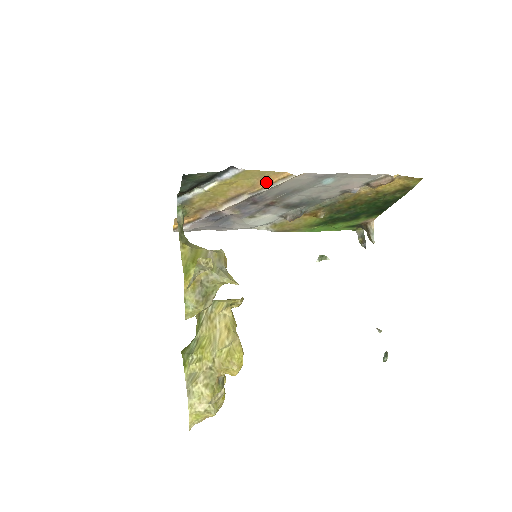
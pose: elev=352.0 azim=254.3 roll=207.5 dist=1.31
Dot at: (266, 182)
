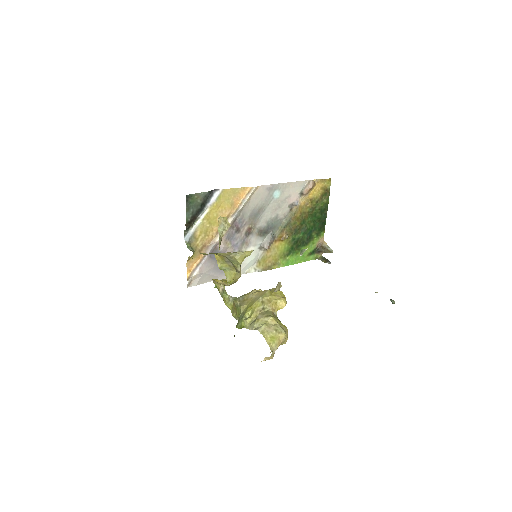
Dot at: (239, 201)
